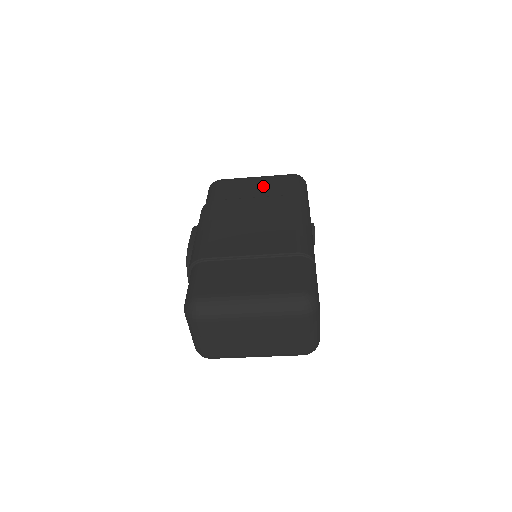
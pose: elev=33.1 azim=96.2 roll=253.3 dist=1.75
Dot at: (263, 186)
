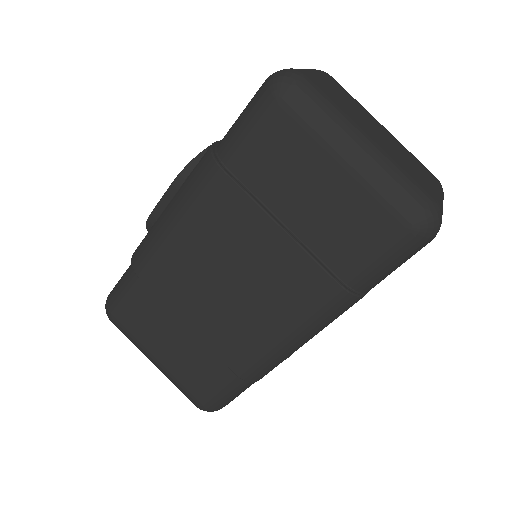
Dot at: occluded
